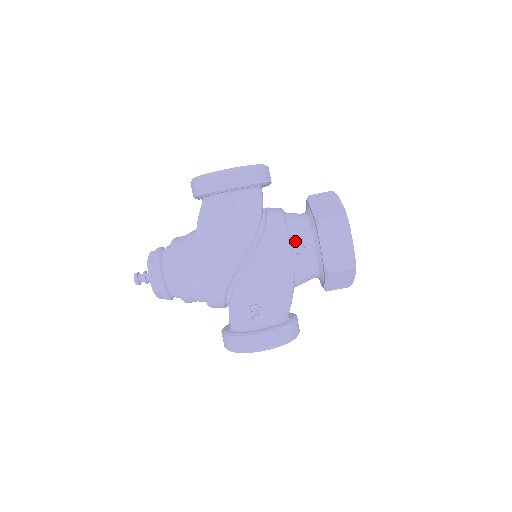
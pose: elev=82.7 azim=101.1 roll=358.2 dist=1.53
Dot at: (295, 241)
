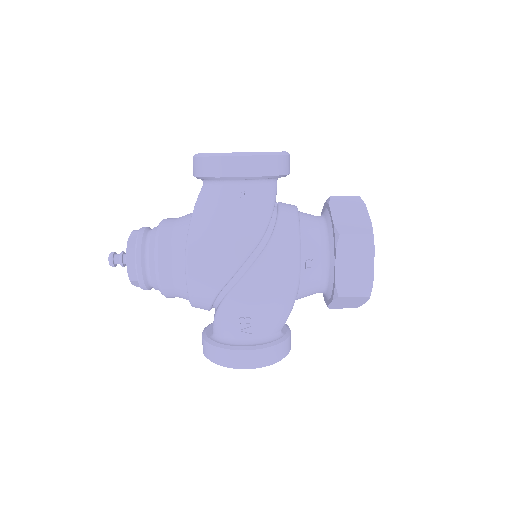
Dot at: (306, 252)
